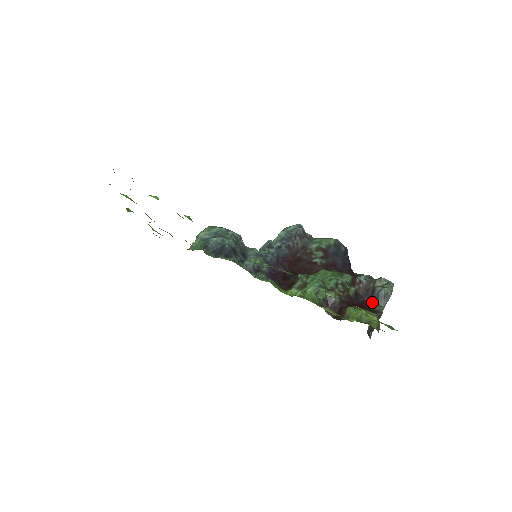
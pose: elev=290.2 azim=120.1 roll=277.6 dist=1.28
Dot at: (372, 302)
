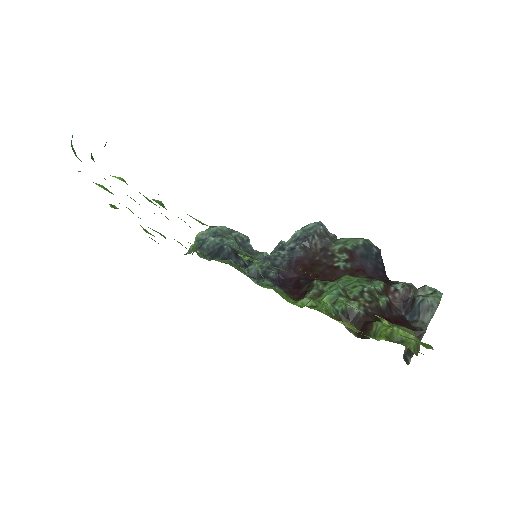
Dot at: (411, 317)
